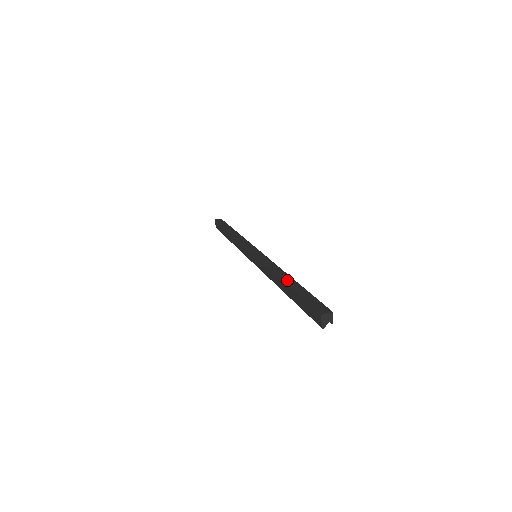
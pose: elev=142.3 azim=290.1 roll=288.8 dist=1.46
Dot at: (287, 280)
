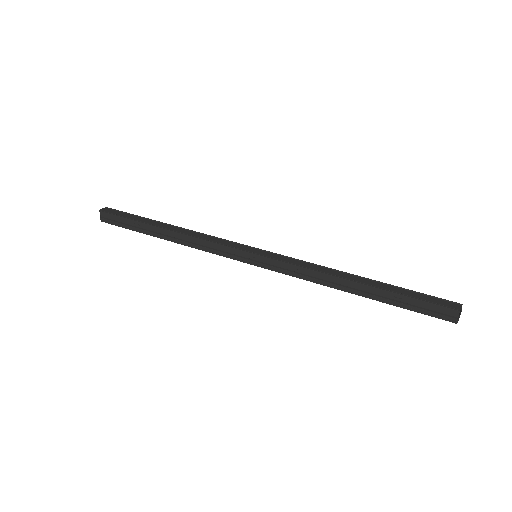
Dot at: (363, 281)
